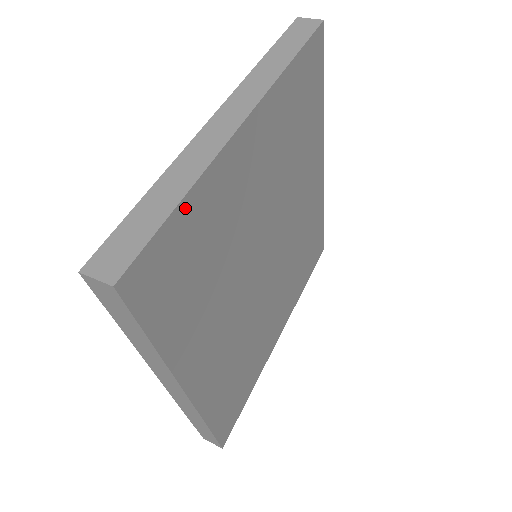
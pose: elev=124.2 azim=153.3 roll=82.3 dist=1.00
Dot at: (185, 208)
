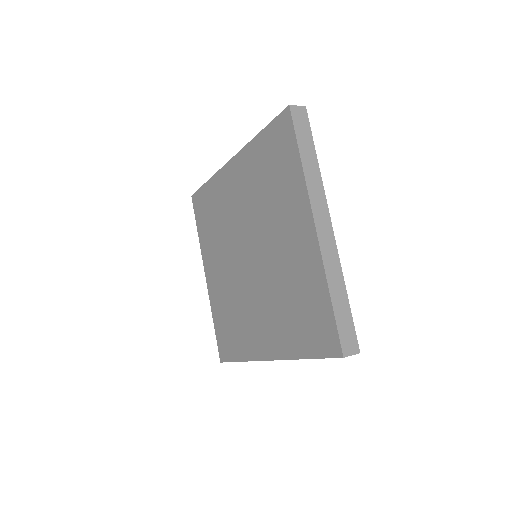
Dot at: occluded
